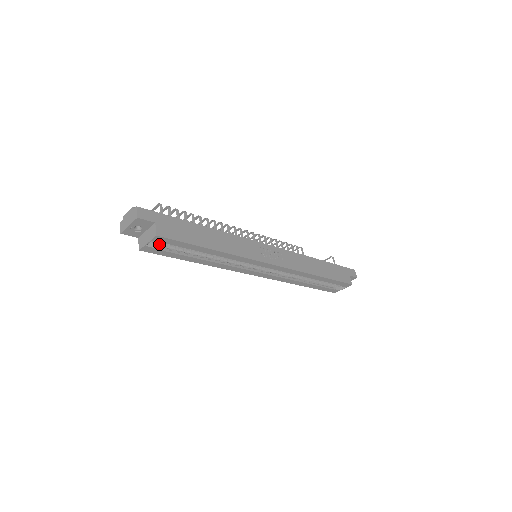
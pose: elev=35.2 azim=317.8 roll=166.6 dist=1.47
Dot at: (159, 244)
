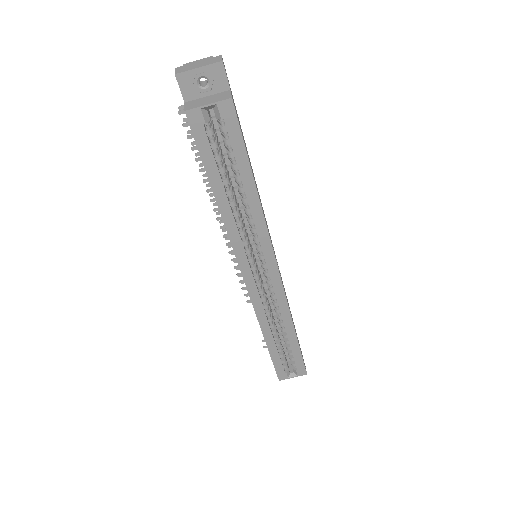
Dot at: (209, 125)
